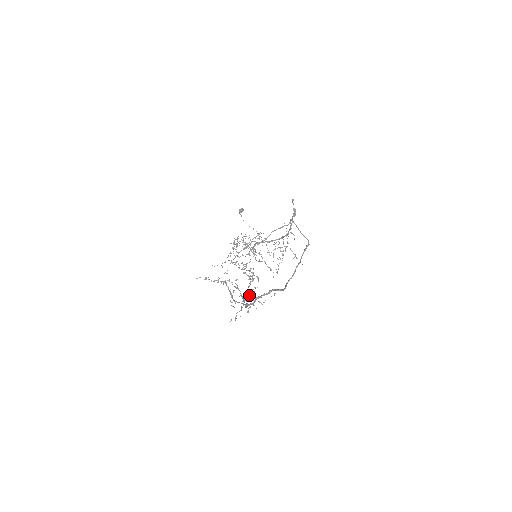
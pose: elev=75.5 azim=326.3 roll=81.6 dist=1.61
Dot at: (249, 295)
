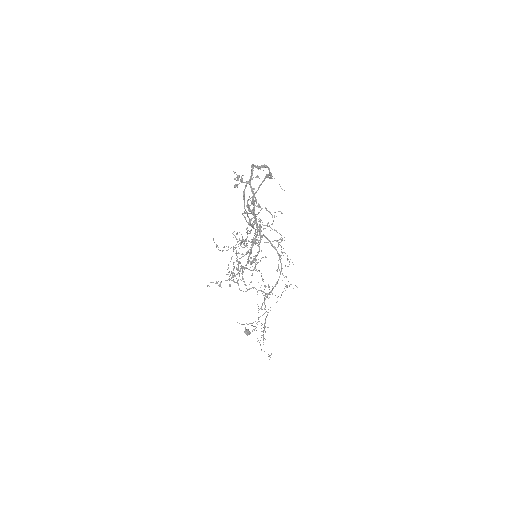
Dot at: occluded
